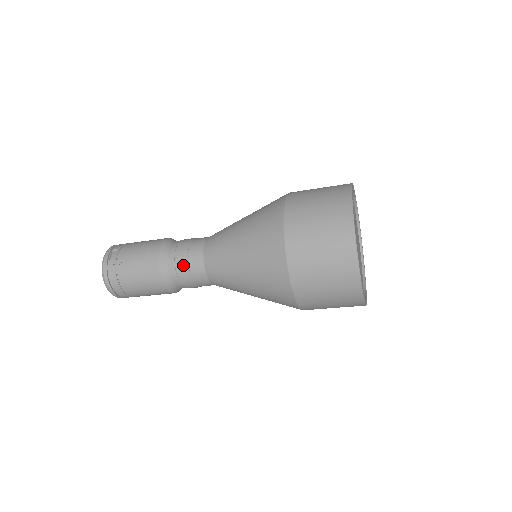
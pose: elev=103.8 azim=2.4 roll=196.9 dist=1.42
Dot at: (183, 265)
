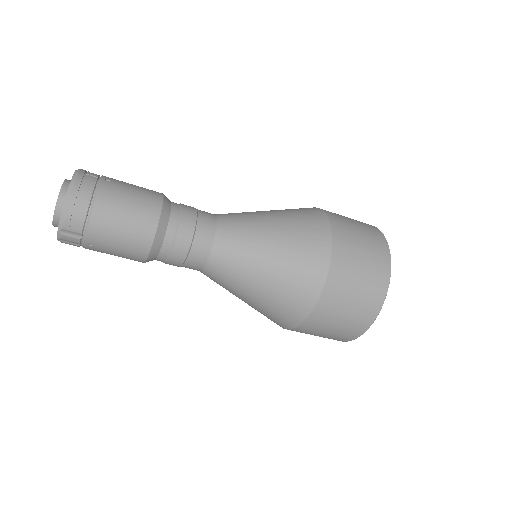
Dot at: (191, 214)
